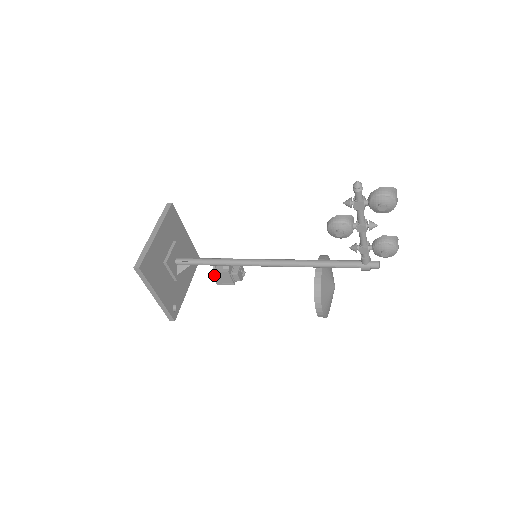
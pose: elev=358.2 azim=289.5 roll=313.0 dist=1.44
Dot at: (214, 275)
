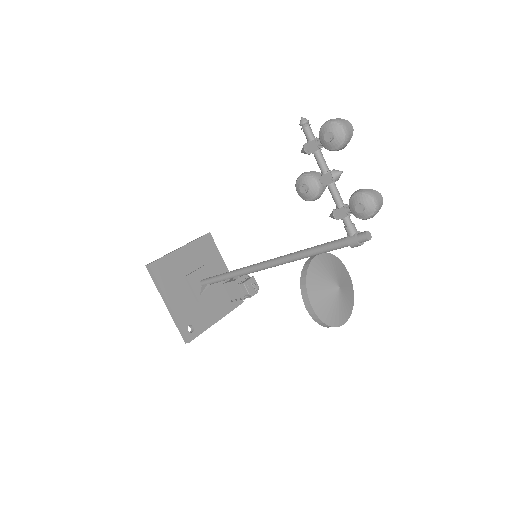
Dot at: (226, 289)
